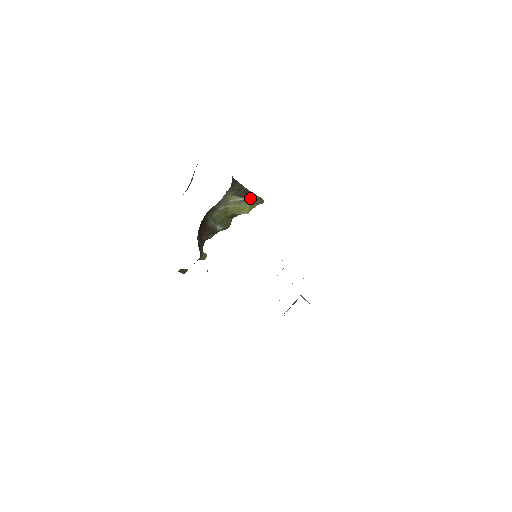
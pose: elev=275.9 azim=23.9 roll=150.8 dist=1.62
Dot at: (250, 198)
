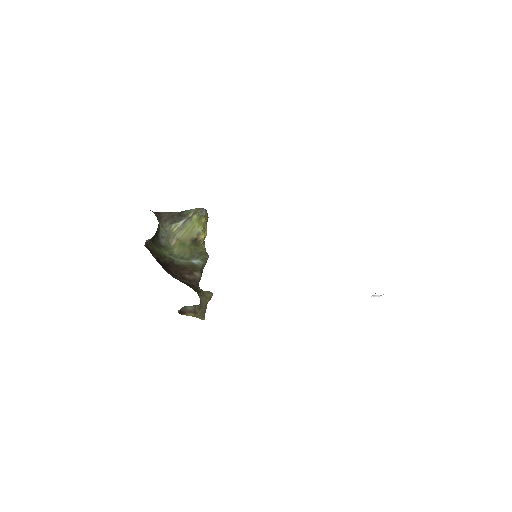
Dot at: (189, 216)
